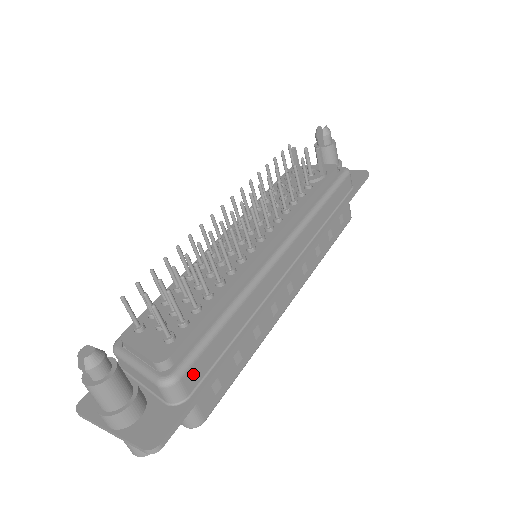
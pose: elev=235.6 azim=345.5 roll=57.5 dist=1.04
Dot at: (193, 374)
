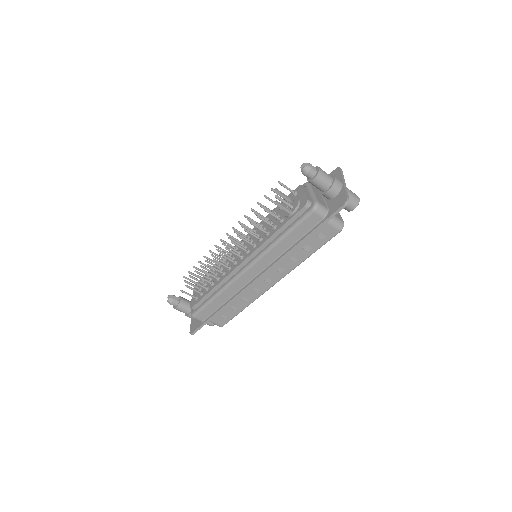
Dot at: (201, 316)
